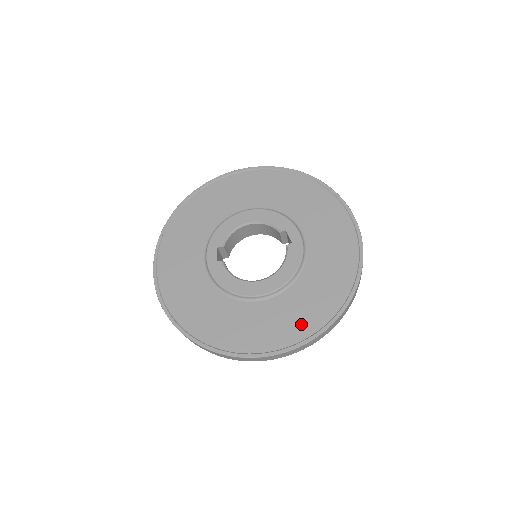
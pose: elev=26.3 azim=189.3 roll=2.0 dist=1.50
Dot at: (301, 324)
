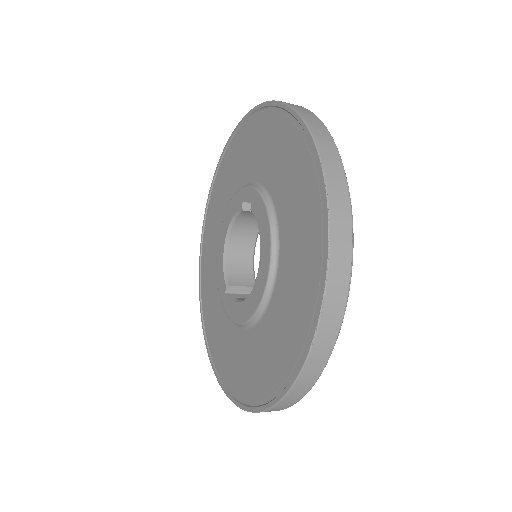
Dot at: (310, 259)
